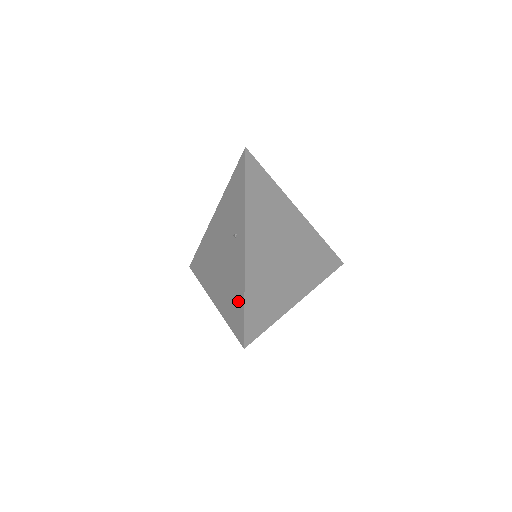
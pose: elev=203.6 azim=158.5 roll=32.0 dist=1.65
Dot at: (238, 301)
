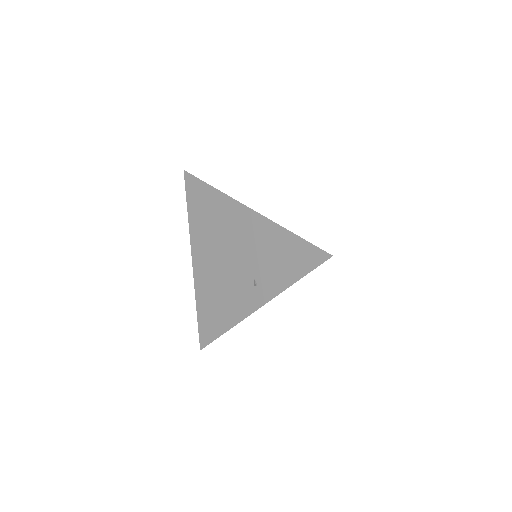
Dot at: (219, 322)
